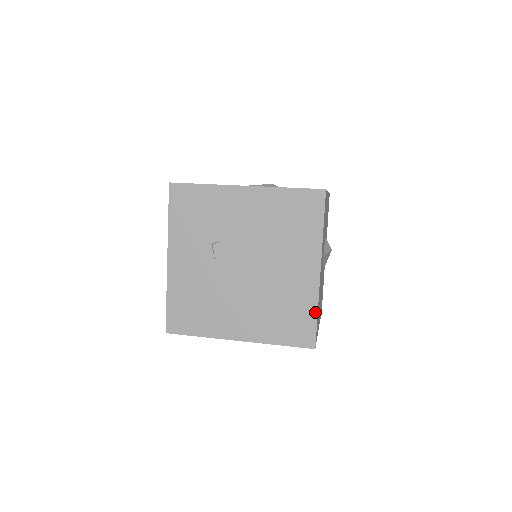
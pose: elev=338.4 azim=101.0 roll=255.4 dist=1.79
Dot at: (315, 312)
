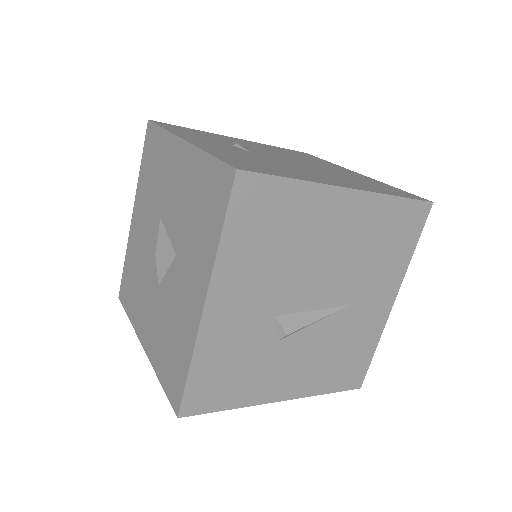
Dot at: (392, 187)
